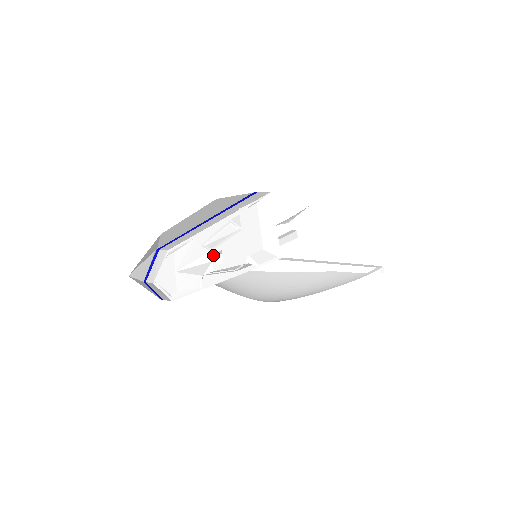
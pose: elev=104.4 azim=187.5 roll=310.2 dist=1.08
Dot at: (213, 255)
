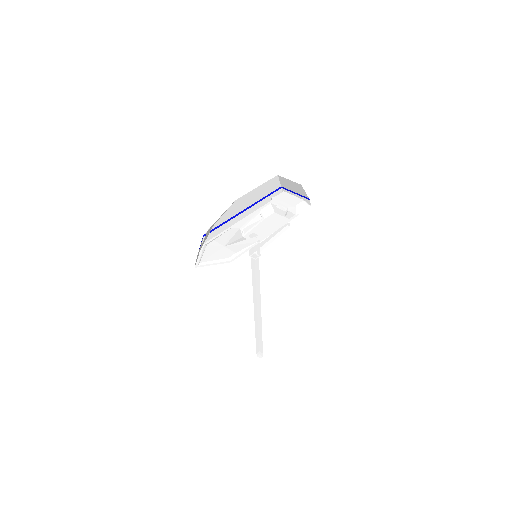
Dot at: (246, 237)
